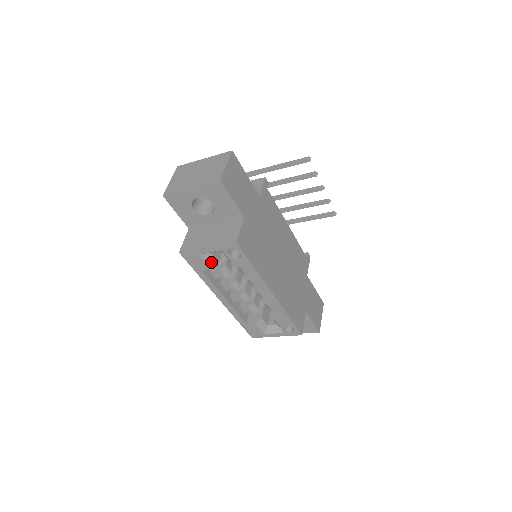
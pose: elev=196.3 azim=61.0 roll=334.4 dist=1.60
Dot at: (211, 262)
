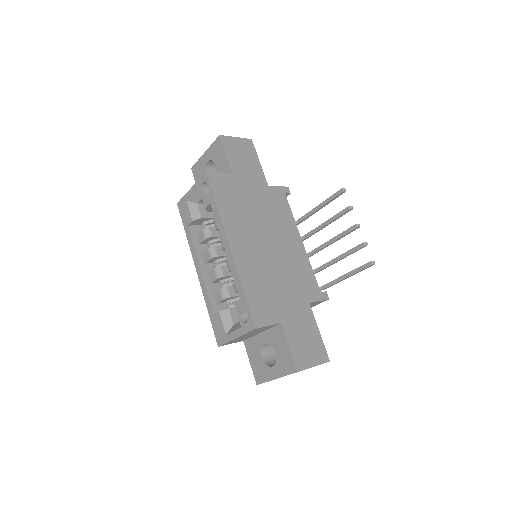
Dot at: (195, 214)
